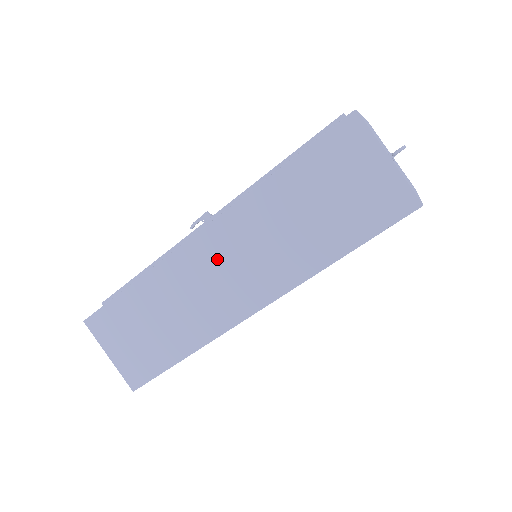
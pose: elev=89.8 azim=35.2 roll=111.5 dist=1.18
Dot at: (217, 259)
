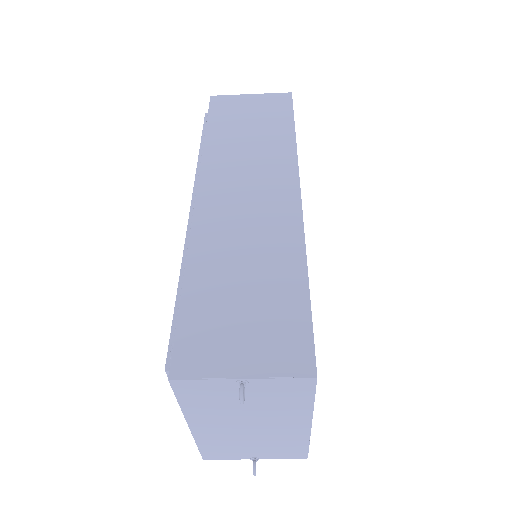
Dot at: occluded
